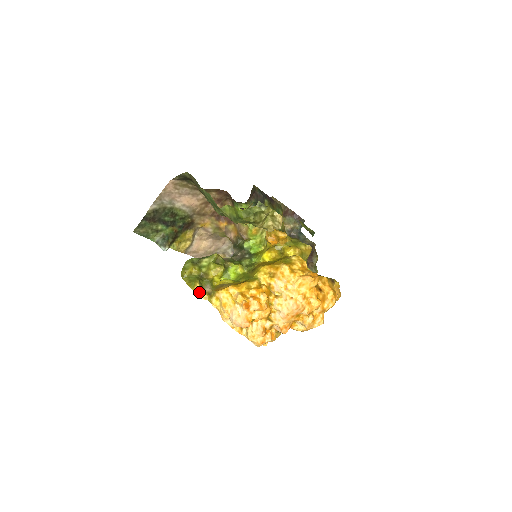
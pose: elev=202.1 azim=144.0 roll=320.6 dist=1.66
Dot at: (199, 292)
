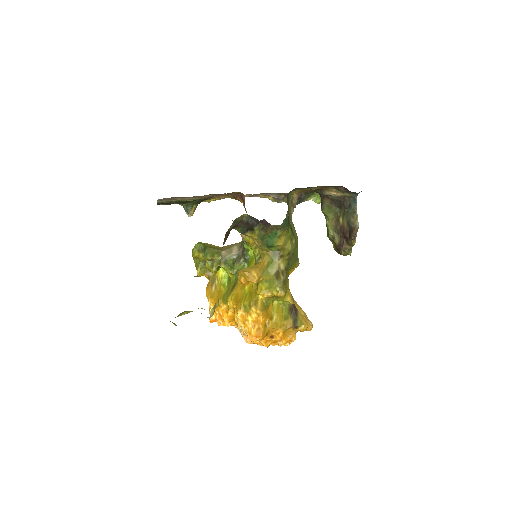
Dot at: (200, 276)
